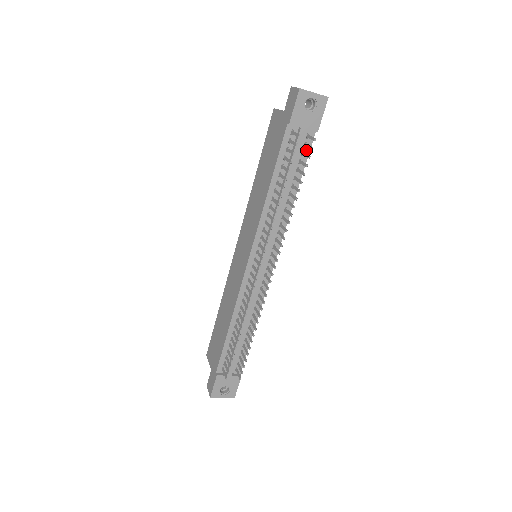
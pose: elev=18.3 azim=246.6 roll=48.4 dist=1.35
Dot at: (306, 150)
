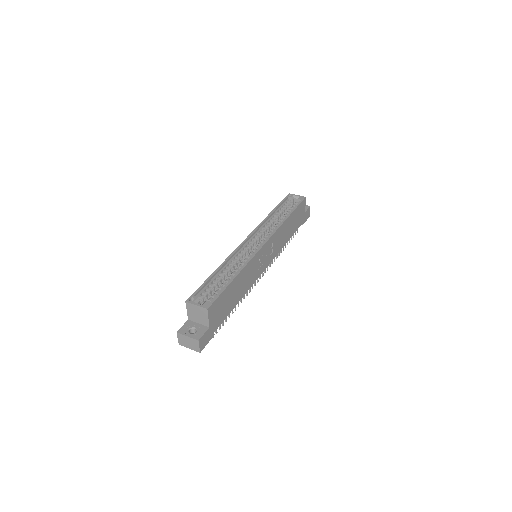
Dot at: occluded
